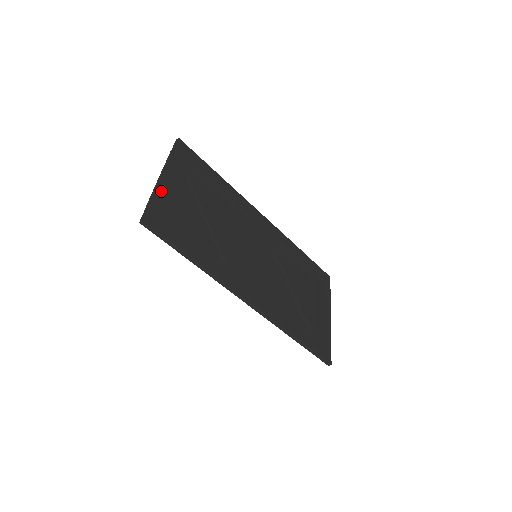
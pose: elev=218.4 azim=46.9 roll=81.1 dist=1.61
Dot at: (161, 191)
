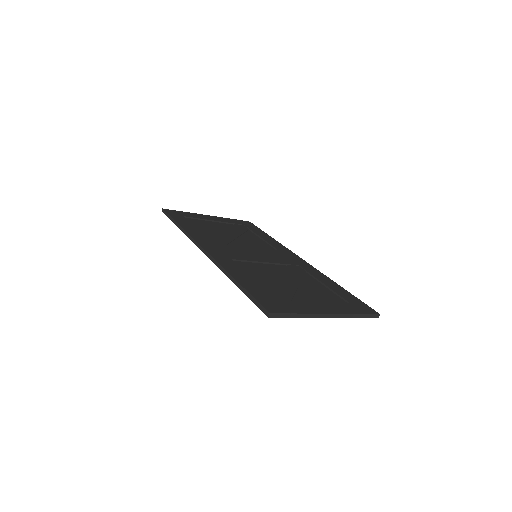
Dot at: (197, 215)
